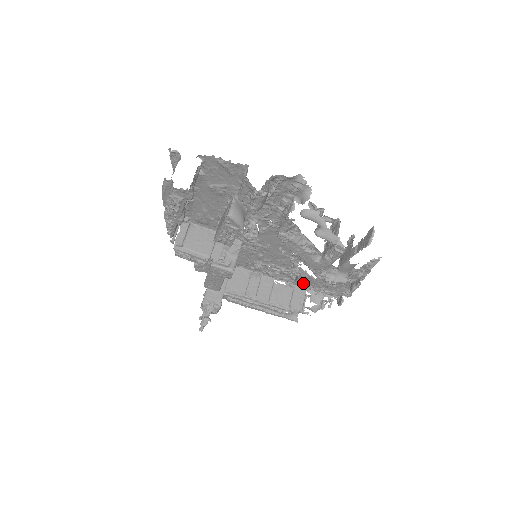
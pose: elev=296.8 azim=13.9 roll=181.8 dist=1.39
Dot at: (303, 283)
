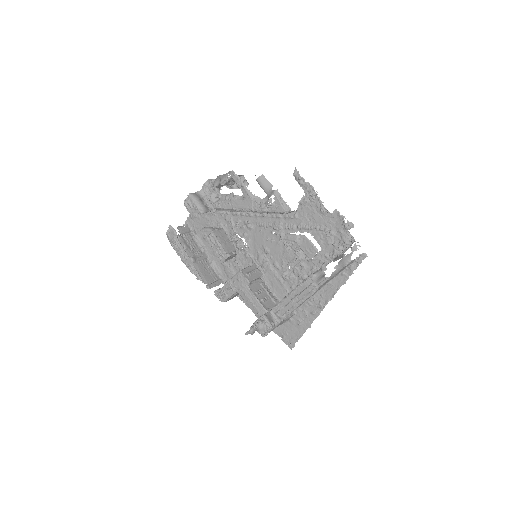
Dot at: (310, 251)
